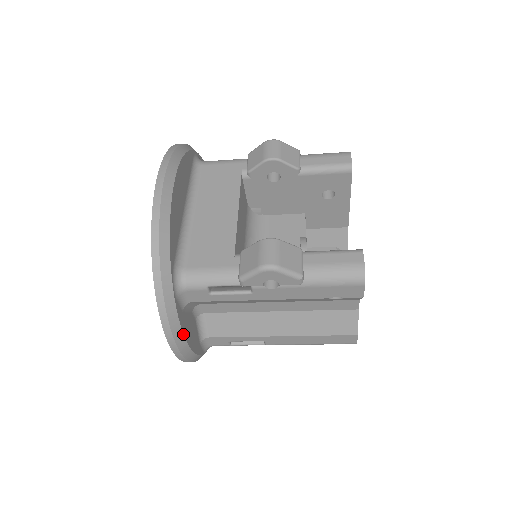
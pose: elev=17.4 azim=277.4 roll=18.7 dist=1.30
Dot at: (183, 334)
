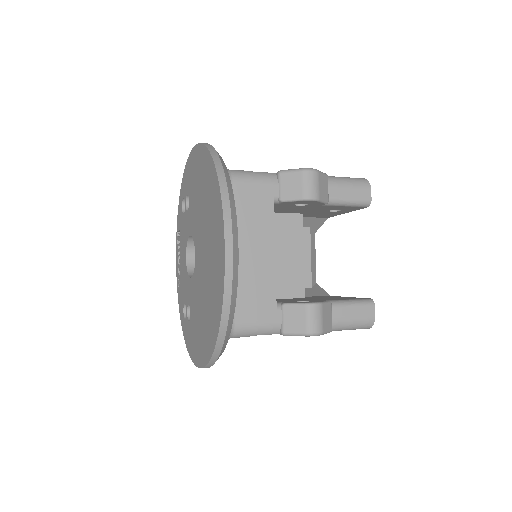
Dot at: occluded
